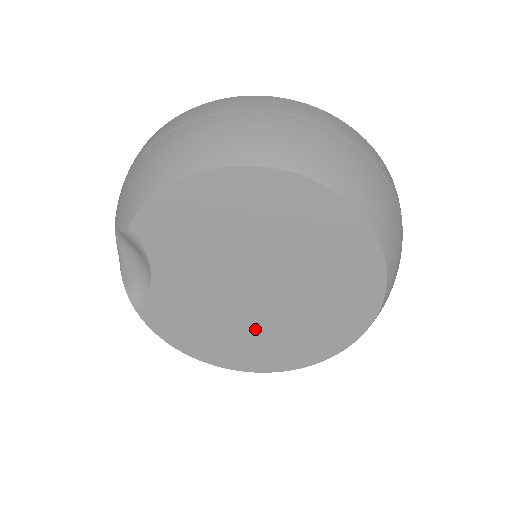
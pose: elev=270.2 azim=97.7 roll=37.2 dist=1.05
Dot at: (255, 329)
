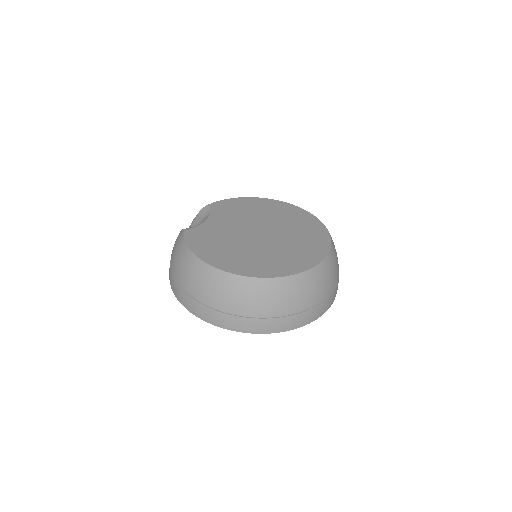
Dot at: (252, 250)
